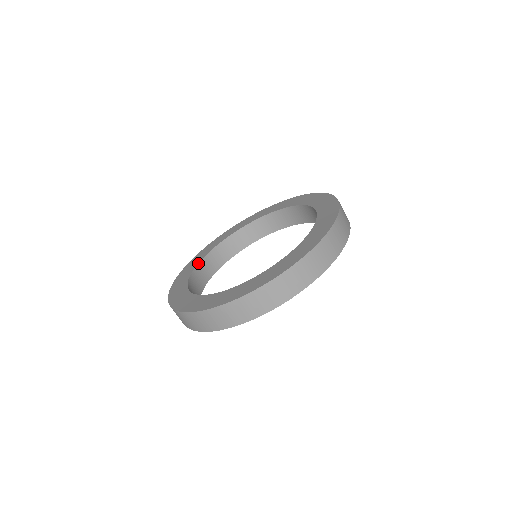
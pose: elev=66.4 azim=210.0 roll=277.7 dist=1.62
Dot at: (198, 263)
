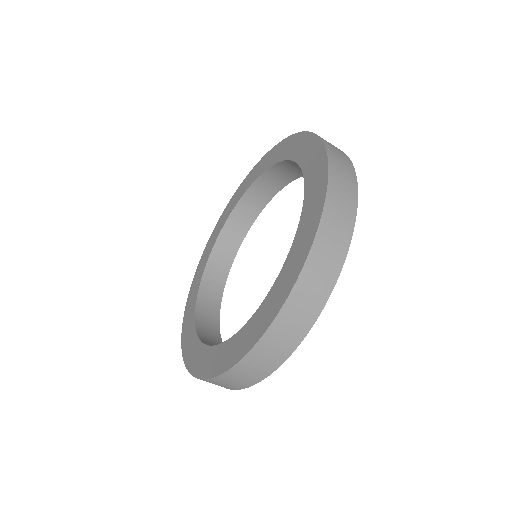
Dot at: (195, 311)
